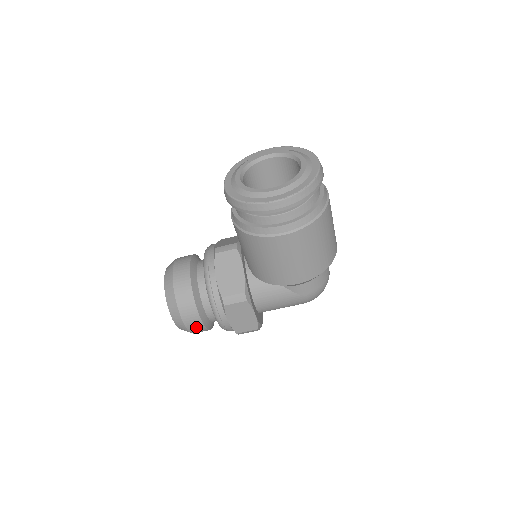
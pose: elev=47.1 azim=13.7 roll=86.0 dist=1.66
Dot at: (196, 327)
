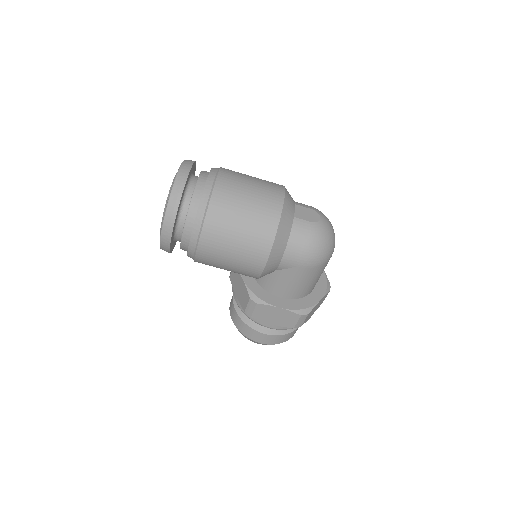
Dot at: (269, 339)
